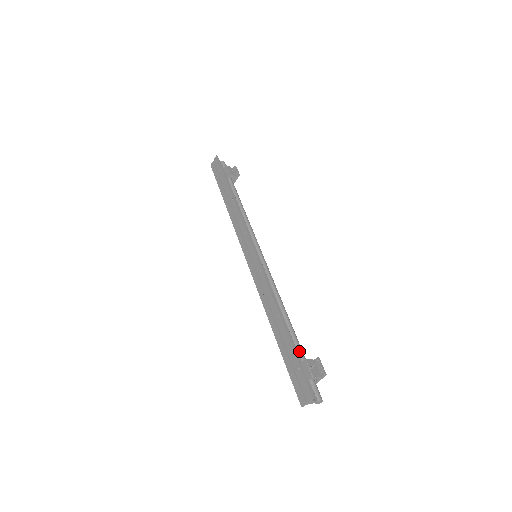
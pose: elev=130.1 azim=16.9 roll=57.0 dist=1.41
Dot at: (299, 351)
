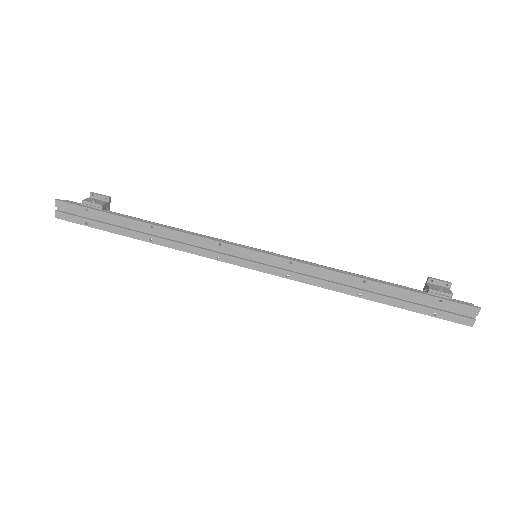
Dot at: occluded
